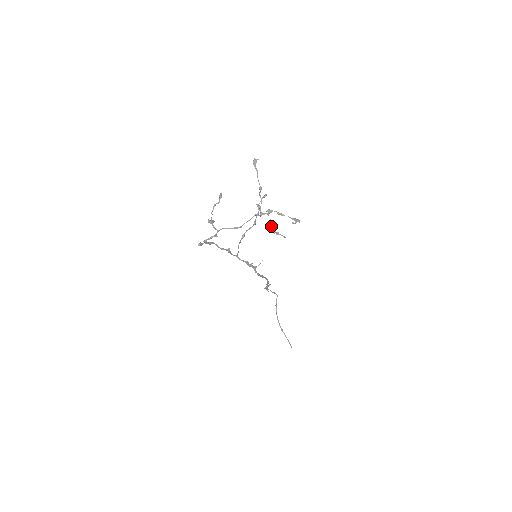
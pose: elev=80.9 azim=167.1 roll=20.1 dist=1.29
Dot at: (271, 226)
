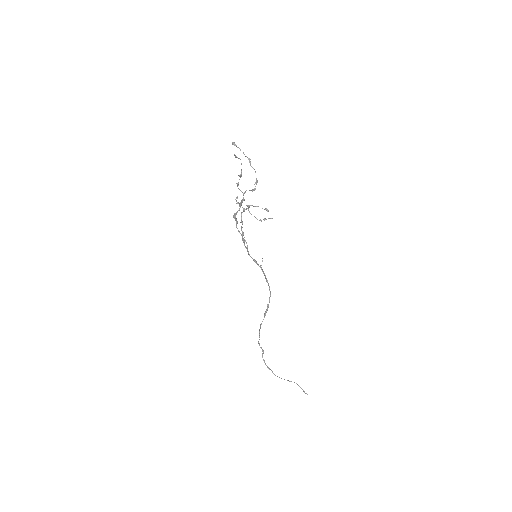
Dot at: occluded
